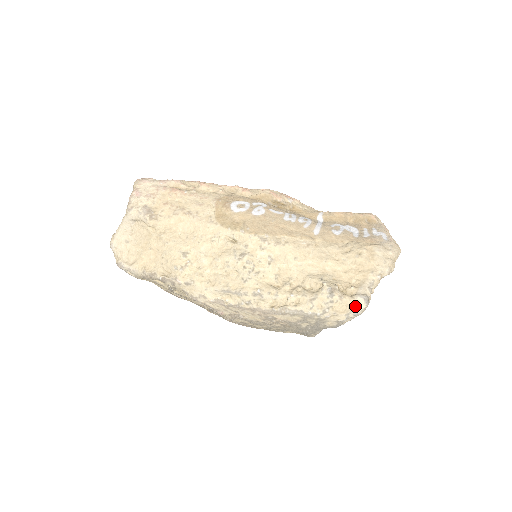
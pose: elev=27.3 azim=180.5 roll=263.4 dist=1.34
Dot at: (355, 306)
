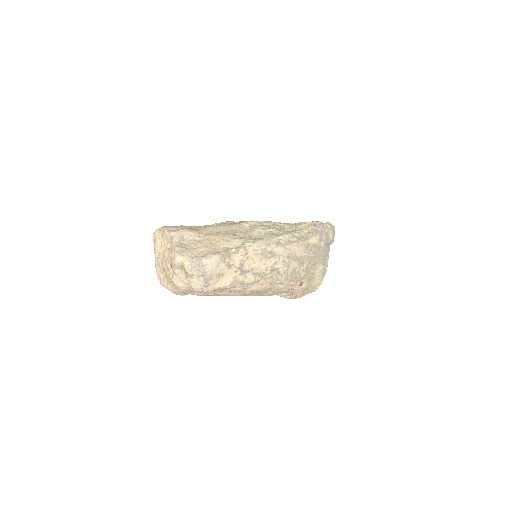
Dot at: (330, 224)
